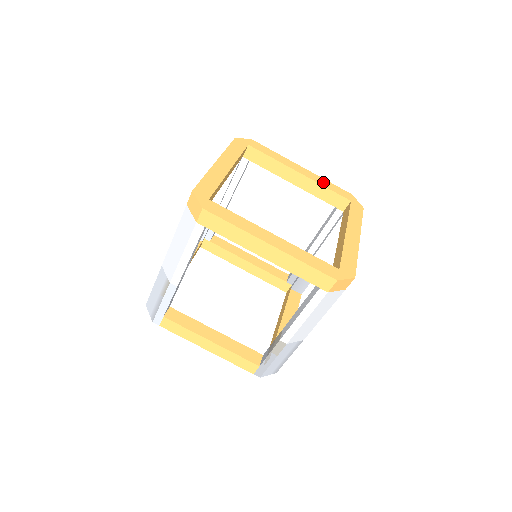
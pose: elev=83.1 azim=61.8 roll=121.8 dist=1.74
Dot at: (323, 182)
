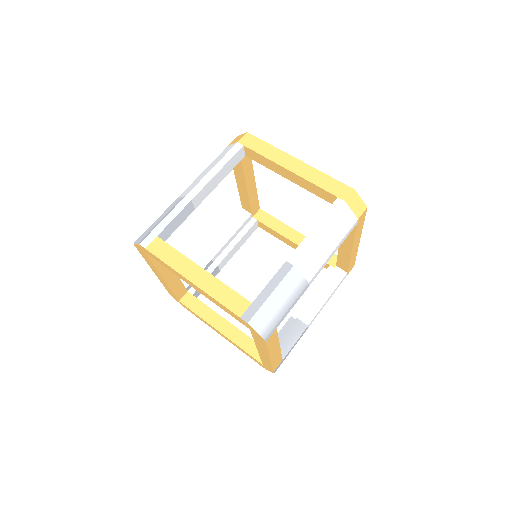
Dot at: occluded
